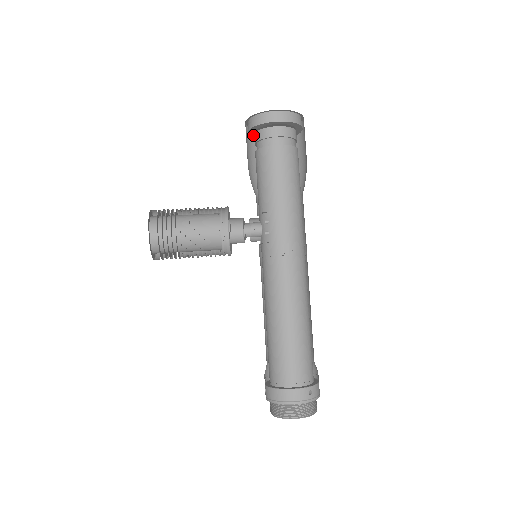
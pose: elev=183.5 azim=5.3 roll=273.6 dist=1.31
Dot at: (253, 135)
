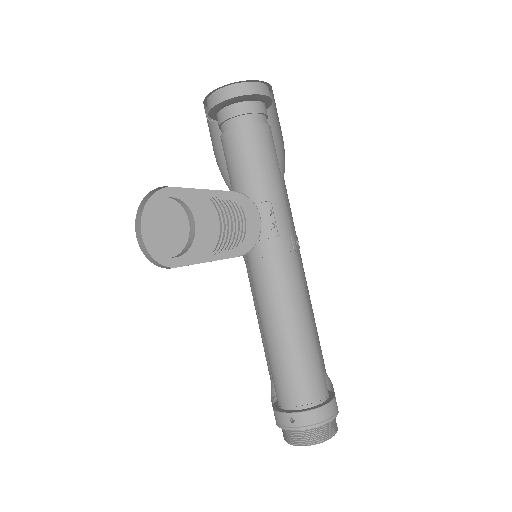
Dot at: (216, 107)
